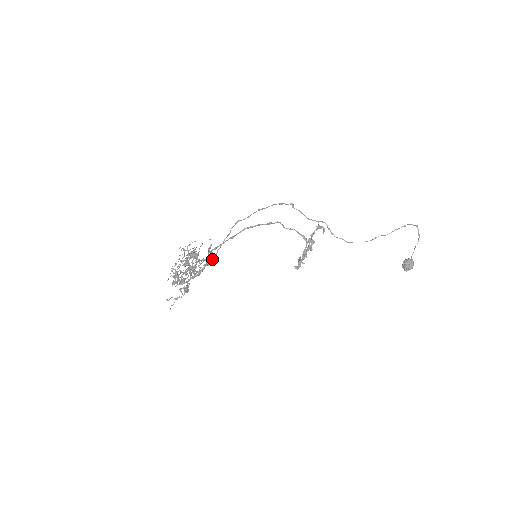
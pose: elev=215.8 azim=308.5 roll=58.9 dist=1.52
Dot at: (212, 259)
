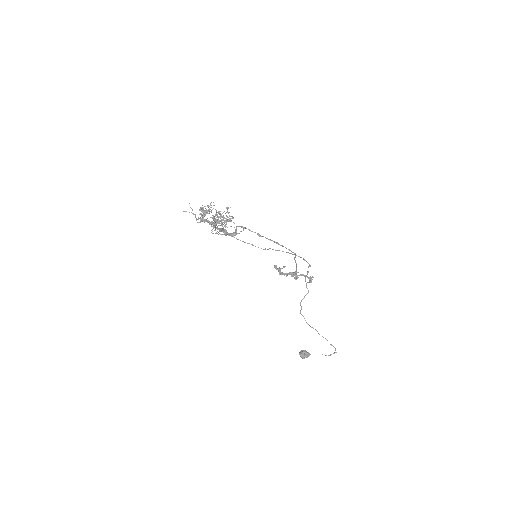
Dot at: (231, 235)
